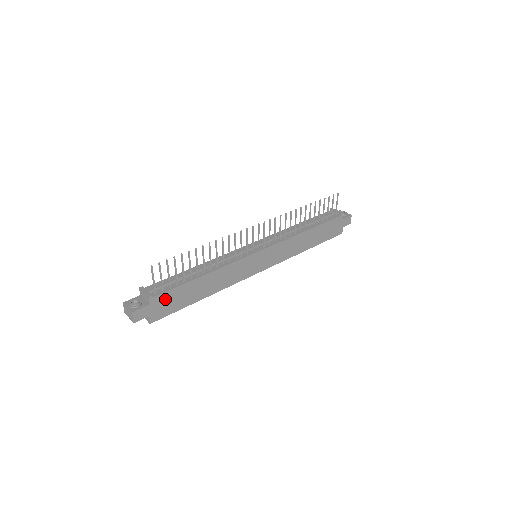
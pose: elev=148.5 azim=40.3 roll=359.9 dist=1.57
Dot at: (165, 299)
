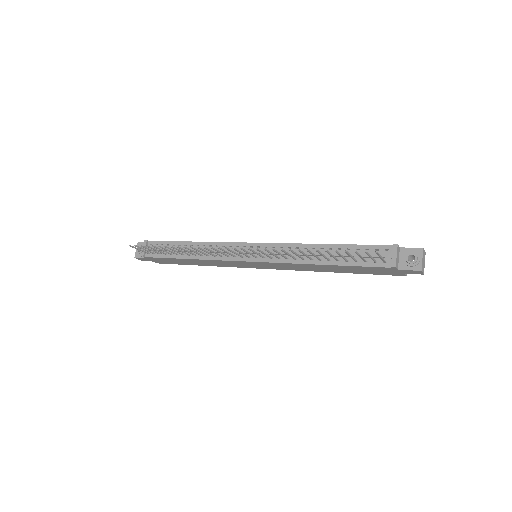
Dot at: (158, 259)
